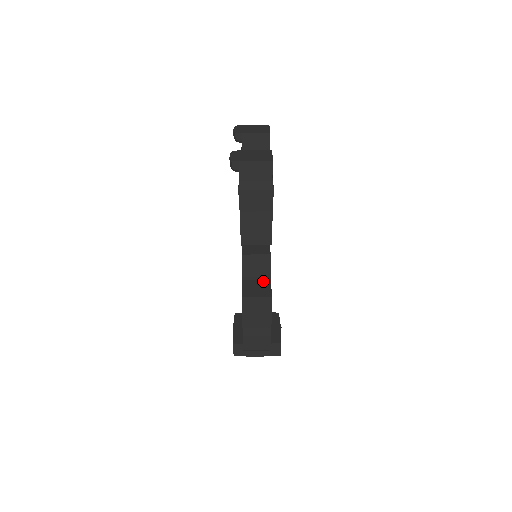
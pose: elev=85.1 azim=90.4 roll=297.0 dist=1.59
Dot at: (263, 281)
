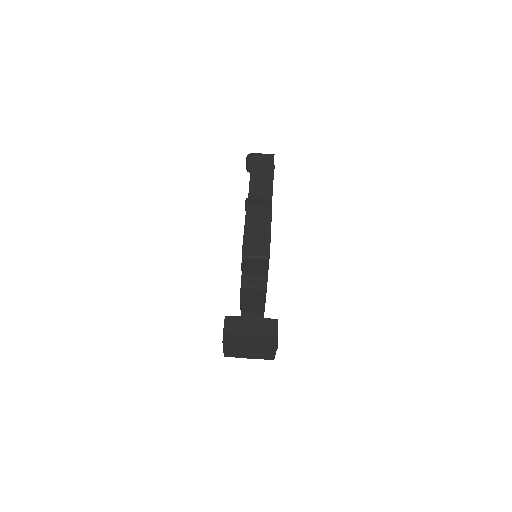
Dot at: occluded
